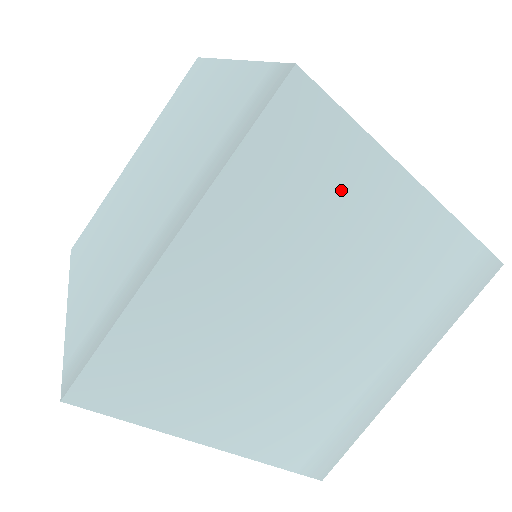
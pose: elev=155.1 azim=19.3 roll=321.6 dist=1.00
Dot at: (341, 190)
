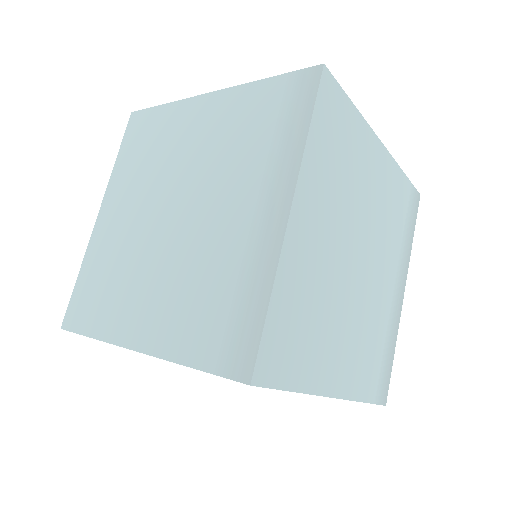
Dot at: (355, 153)
